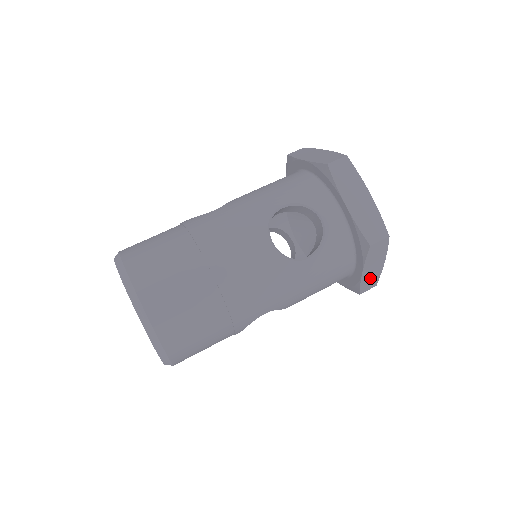
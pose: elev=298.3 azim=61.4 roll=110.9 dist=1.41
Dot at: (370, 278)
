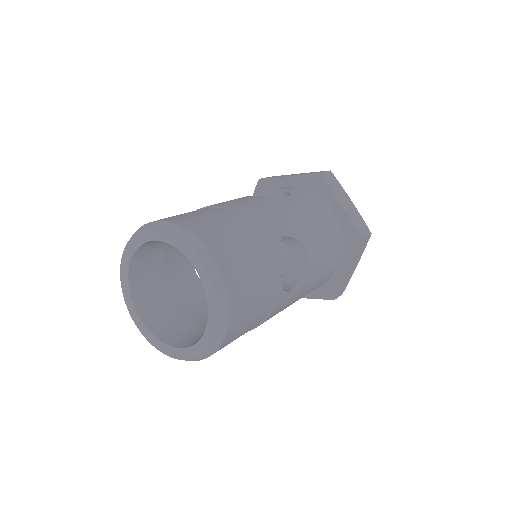
Dot at: (355, 218)
